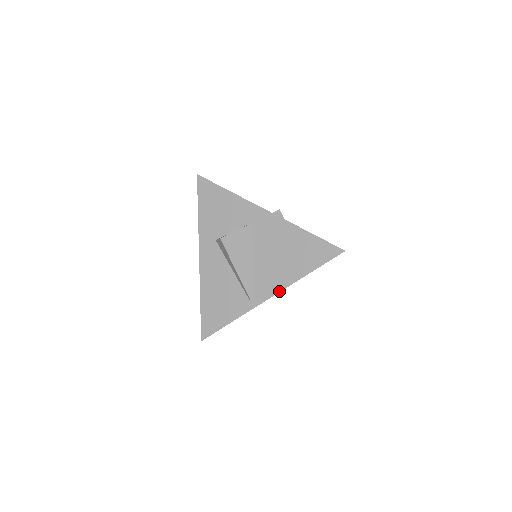
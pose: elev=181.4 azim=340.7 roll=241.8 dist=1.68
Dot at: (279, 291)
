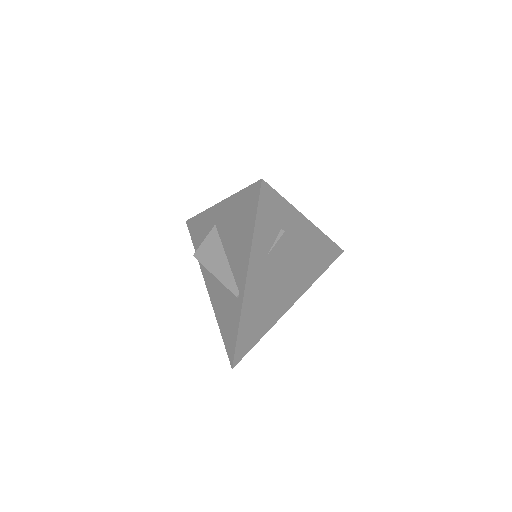
Dot at: (247, 268)
